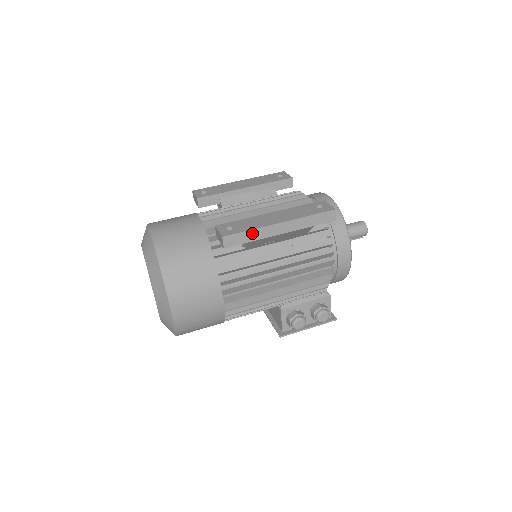
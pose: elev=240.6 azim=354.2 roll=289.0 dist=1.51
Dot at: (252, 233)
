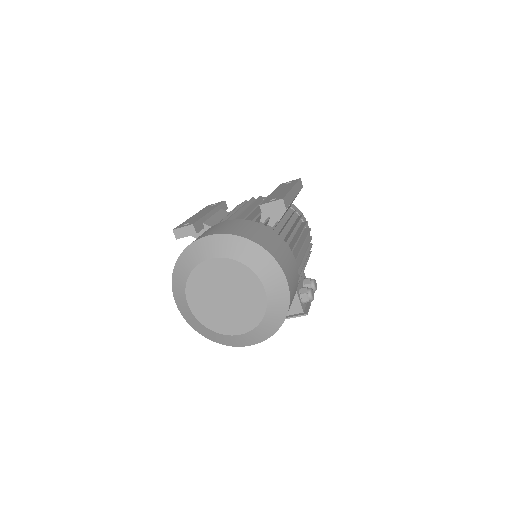
Dot at: (289, 196)
